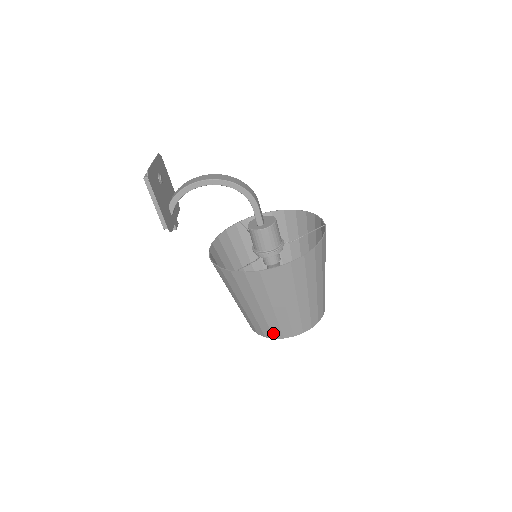
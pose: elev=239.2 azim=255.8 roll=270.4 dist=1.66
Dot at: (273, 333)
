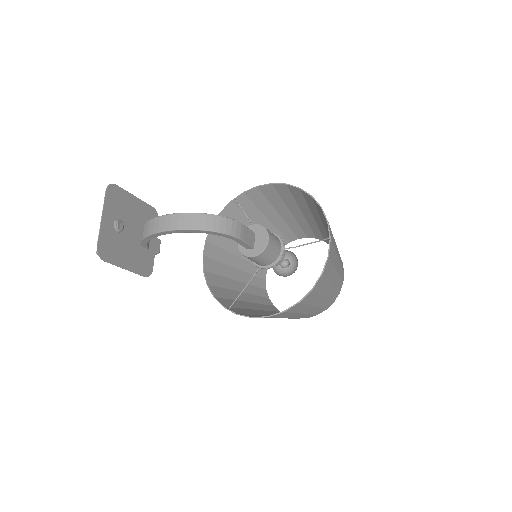
Dot at: occluded
